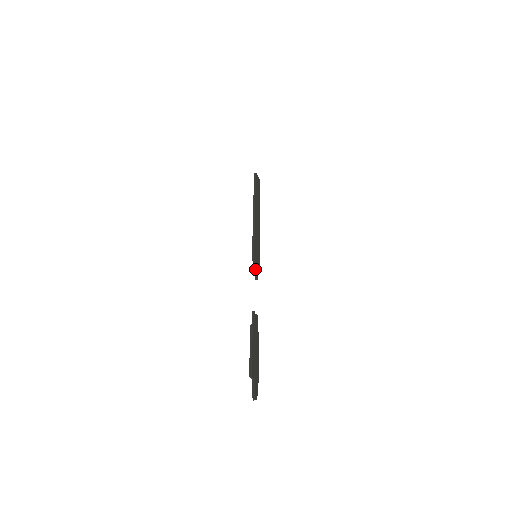
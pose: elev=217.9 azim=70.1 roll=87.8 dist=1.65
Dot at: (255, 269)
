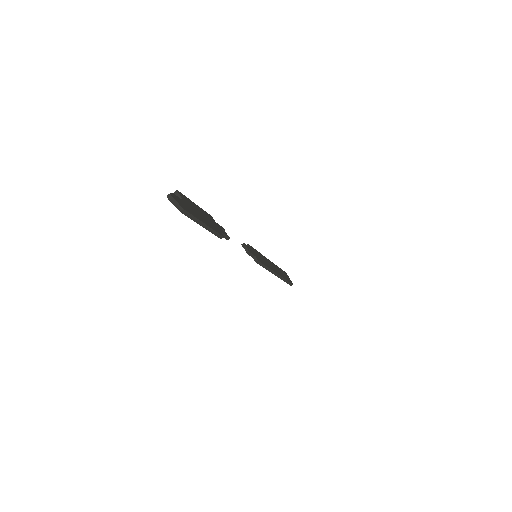
Dot at: (246, 245)
